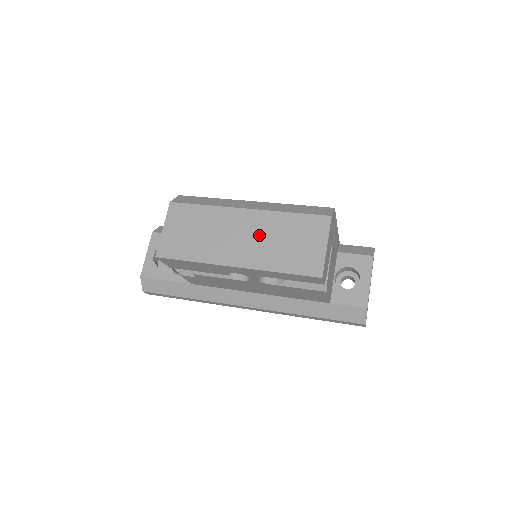
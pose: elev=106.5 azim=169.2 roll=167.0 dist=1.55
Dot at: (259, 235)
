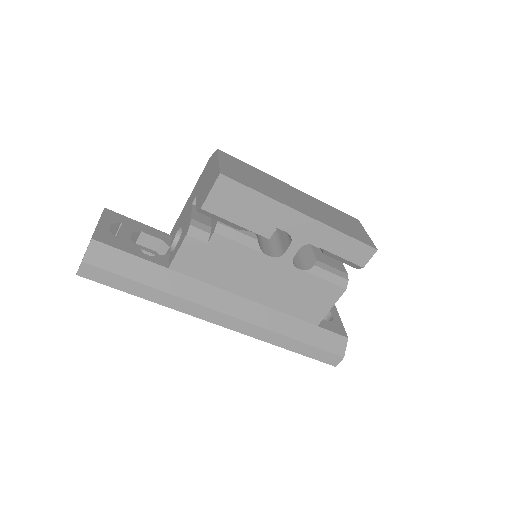
Dot at: (313, 205)
